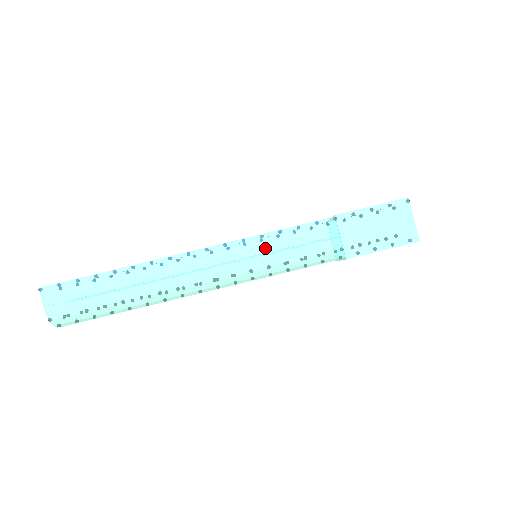
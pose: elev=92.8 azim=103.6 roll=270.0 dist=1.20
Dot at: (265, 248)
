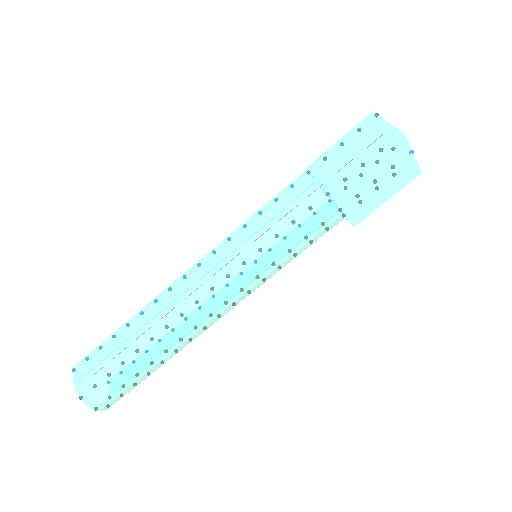
Dot at: (248, 233)
